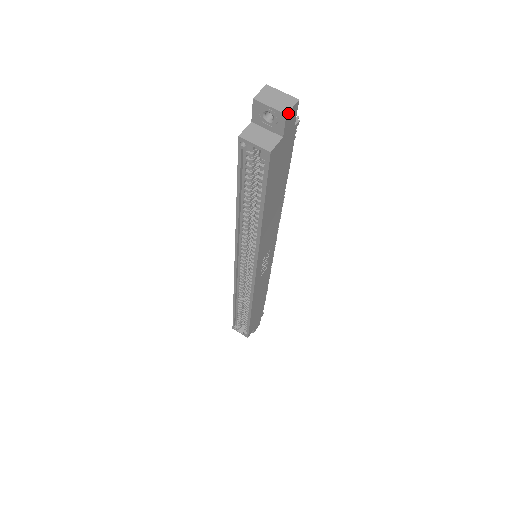
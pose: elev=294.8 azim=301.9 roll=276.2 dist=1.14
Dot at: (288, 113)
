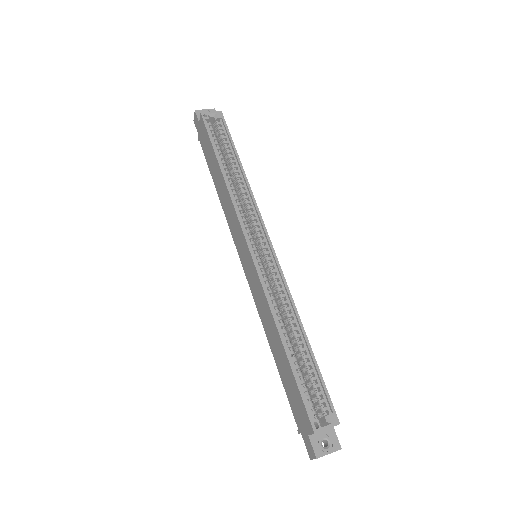
Dot at: occluded
